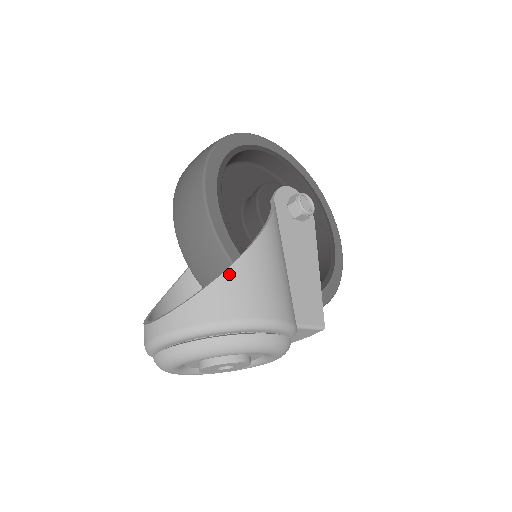
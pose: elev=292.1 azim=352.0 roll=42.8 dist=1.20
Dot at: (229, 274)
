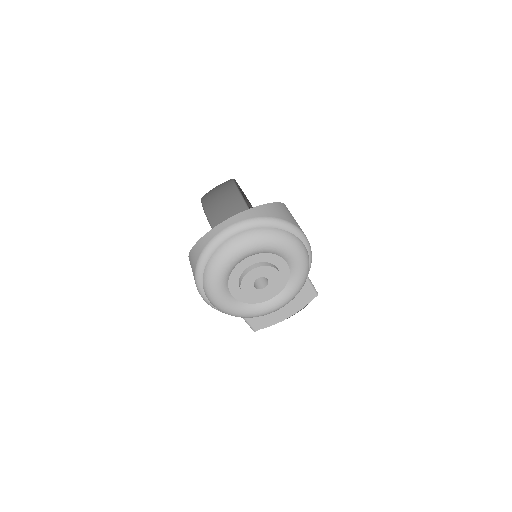
Dot at: (277, 204)
